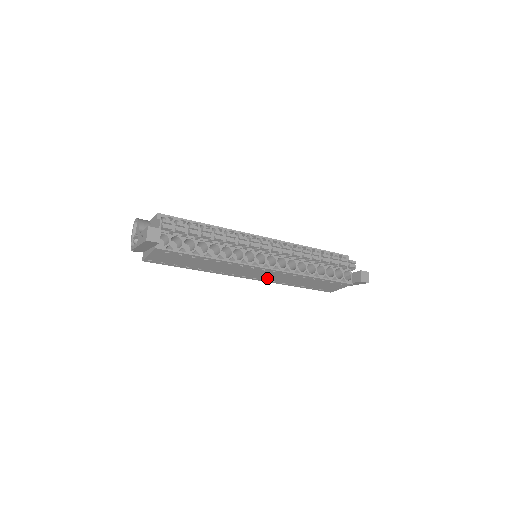
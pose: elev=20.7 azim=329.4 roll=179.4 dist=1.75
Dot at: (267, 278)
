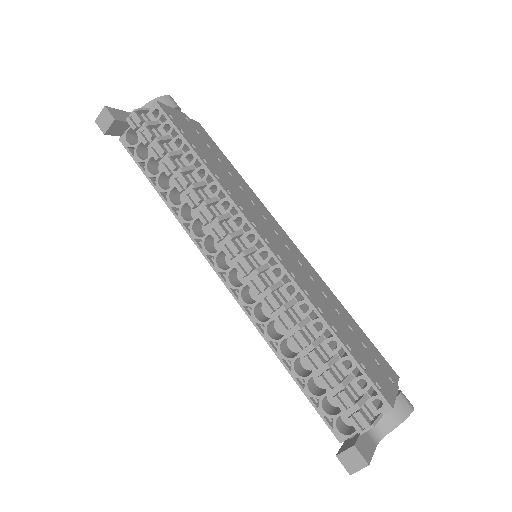
Dot at: occluded
